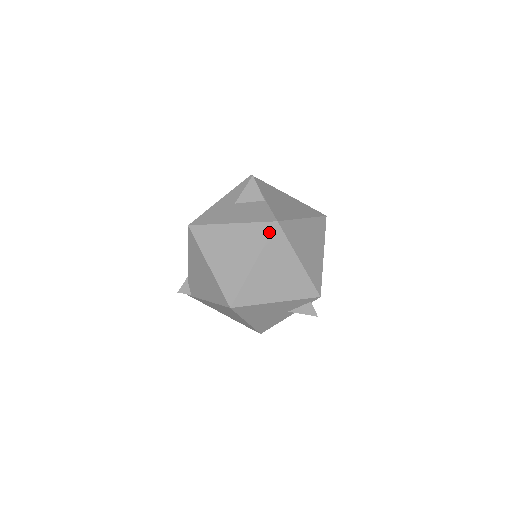
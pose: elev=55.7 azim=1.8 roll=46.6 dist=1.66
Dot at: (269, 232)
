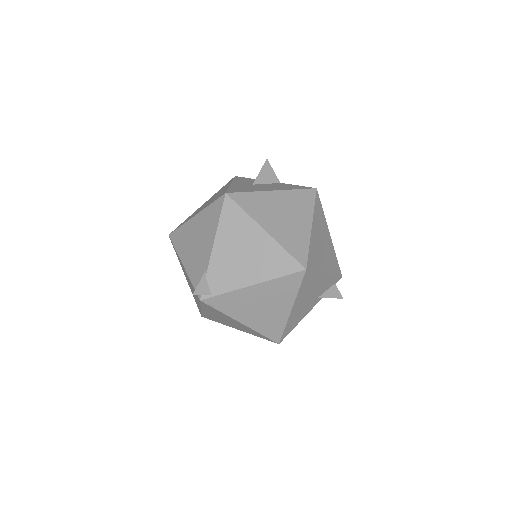
Dot at: (313, 197)
